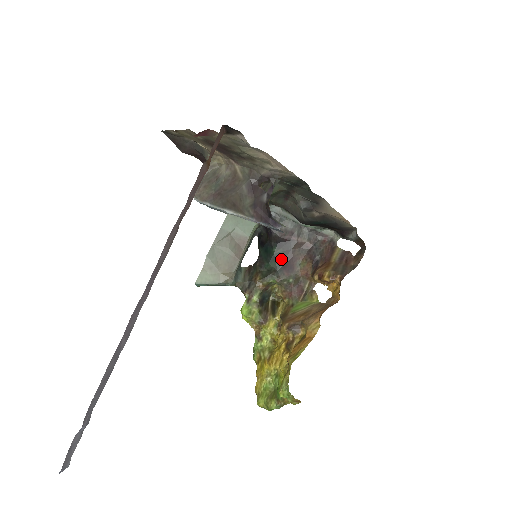
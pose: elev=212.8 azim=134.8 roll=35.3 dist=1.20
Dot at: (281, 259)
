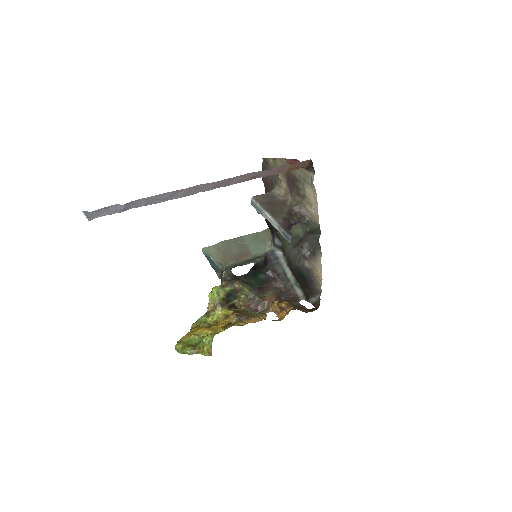
Dot at: (260, 283)
